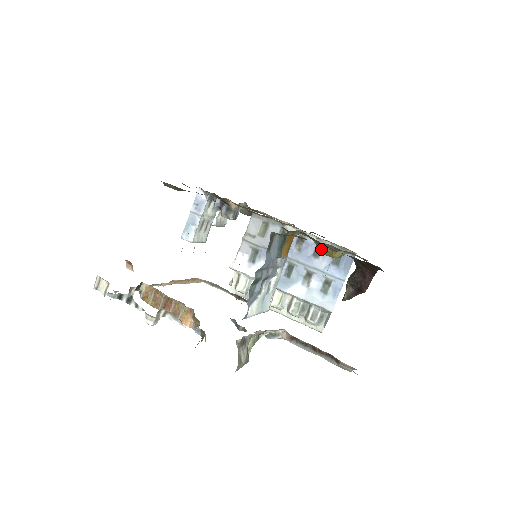
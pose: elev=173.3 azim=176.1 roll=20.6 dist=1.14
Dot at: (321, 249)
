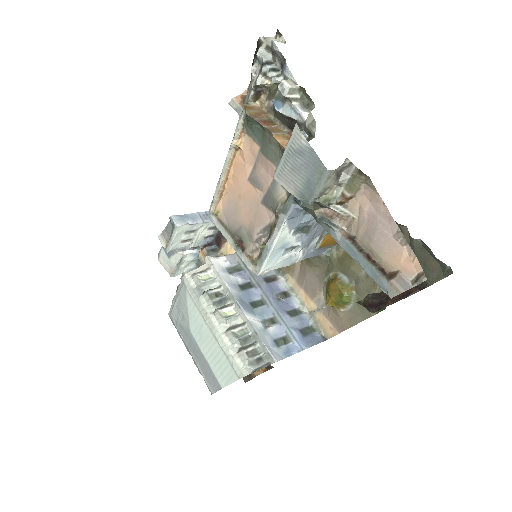
Dot at: (338, 279)
